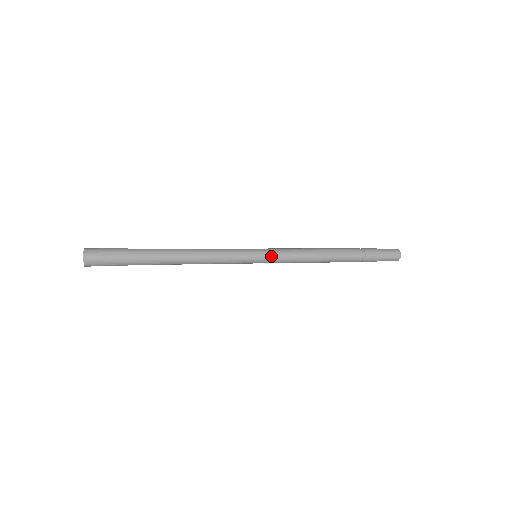
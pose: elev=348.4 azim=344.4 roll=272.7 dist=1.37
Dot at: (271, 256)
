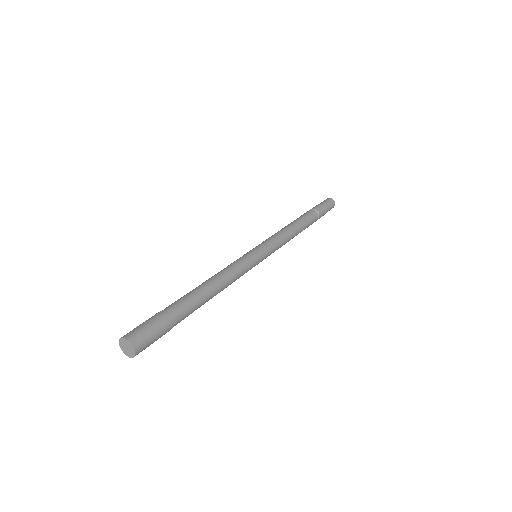
Dot at: (270, 251)
